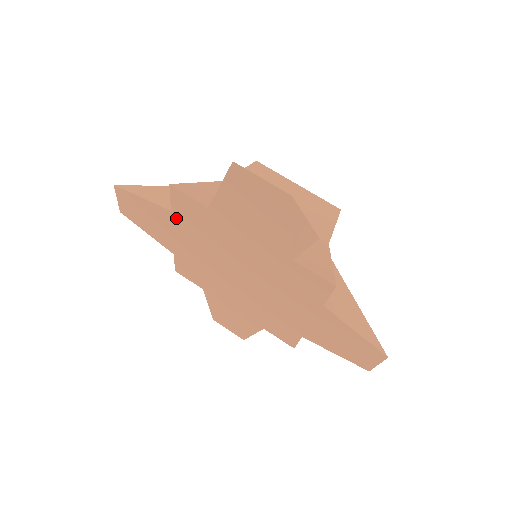
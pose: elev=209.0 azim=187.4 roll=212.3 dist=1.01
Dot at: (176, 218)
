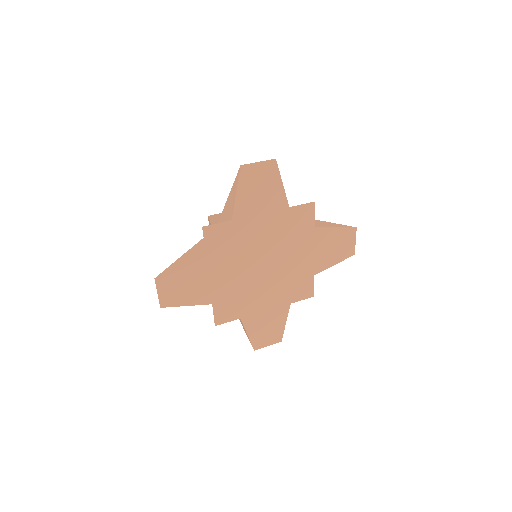
Dot at: (210, 257)
